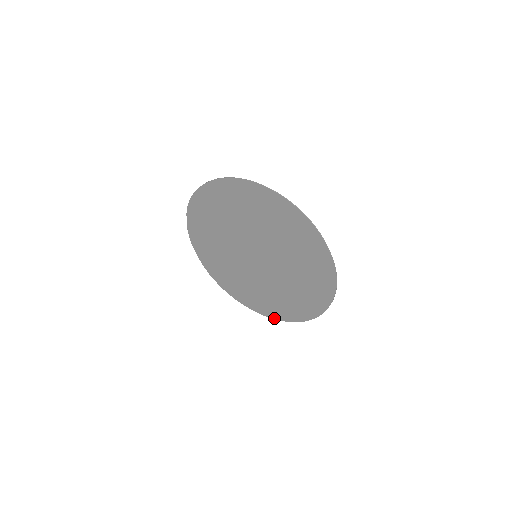
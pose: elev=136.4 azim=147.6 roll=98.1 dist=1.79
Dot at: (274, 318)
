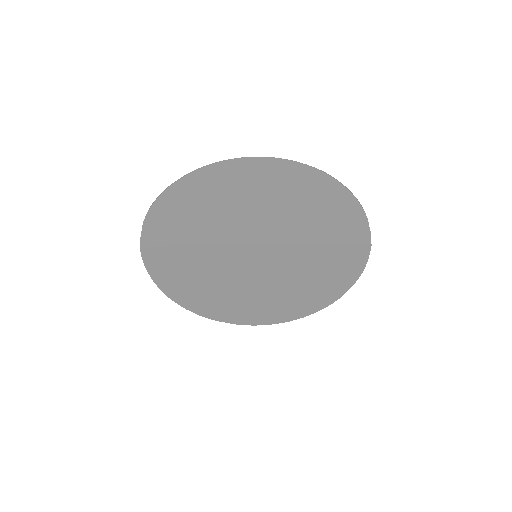
Dot at: (263, 324)
